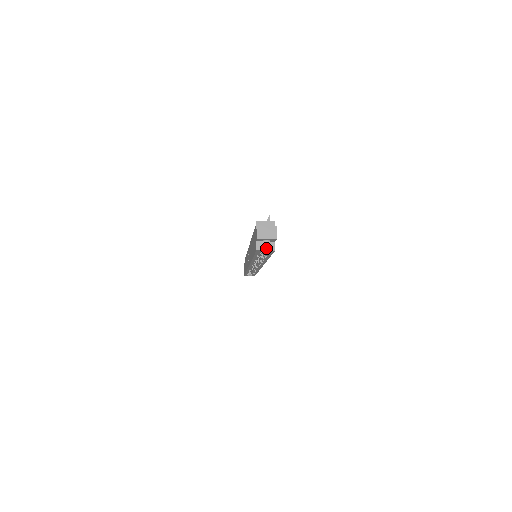
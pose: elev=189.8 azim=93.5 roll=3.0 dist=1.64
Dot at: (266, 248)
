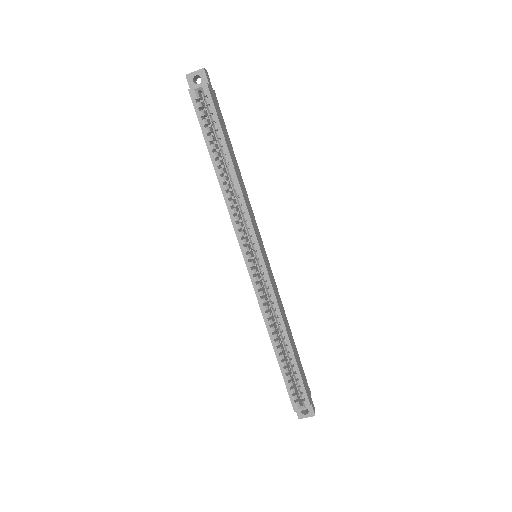
Dot at: (198, 86)
